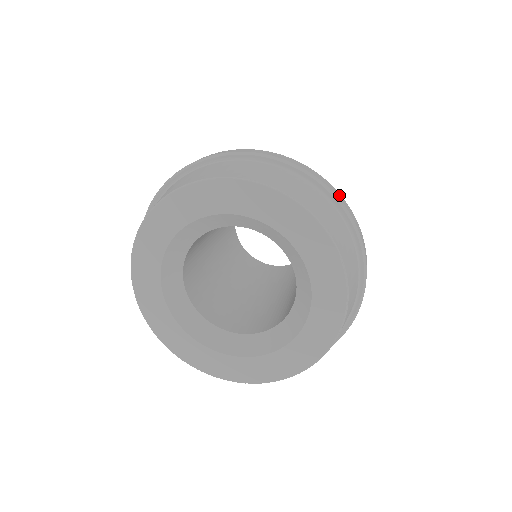
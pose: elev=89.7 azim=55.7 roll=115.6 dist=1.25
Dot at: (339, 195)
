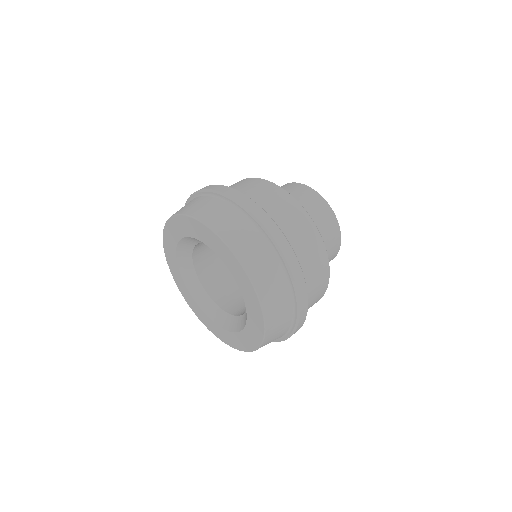
Dot at: (305, 312)
